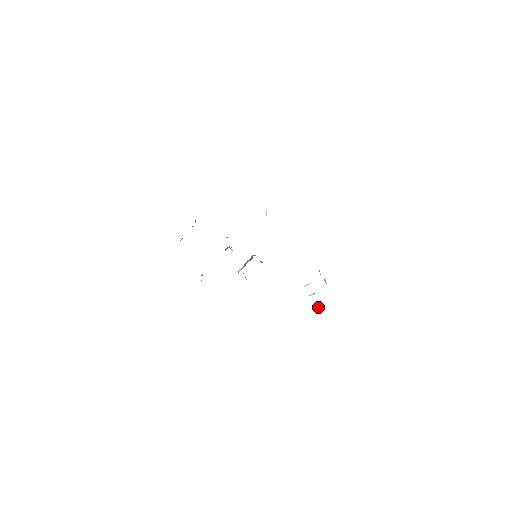
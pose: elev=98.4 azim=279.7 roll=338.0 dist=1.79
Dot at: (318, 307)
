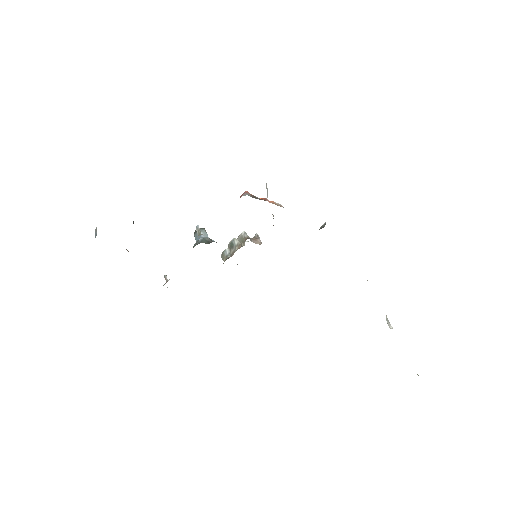
Dot at: occluded
